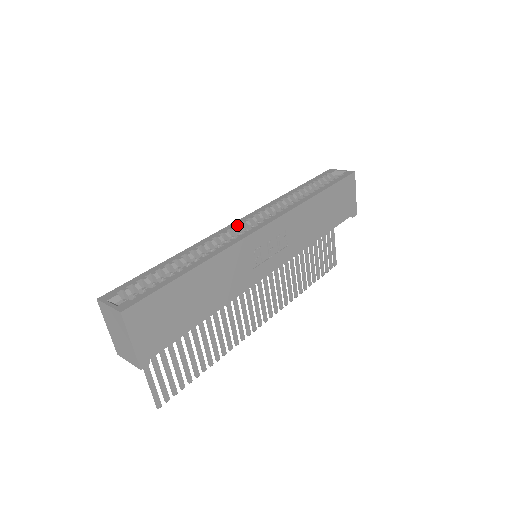
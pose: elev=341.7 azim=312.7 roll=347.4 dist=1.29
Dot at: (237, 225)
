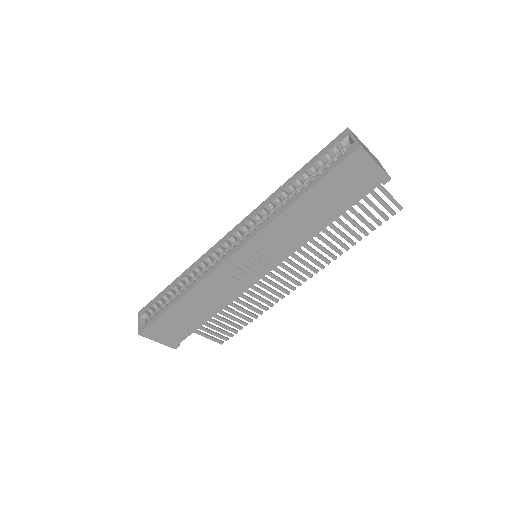
Dot at: (223, 242)
